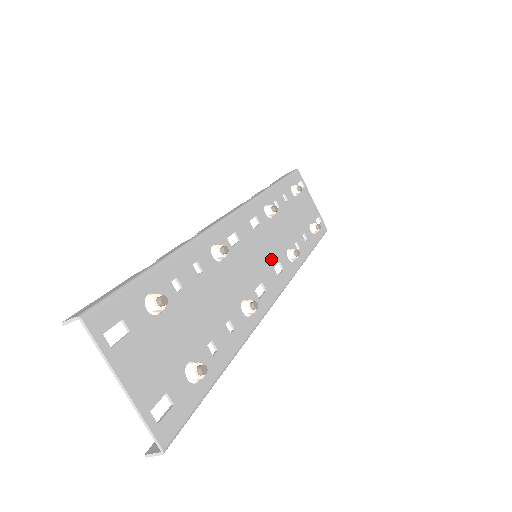
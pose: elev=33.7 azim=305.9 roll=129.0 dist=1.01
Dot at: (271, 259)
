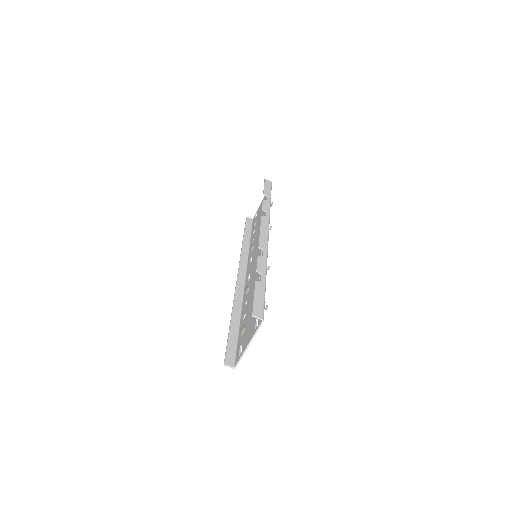
Dot at: occluded
